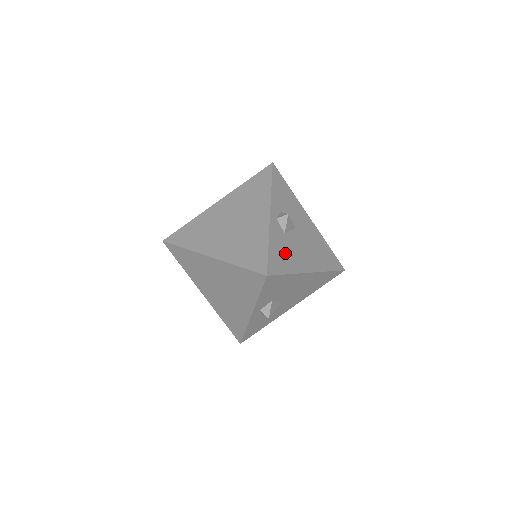
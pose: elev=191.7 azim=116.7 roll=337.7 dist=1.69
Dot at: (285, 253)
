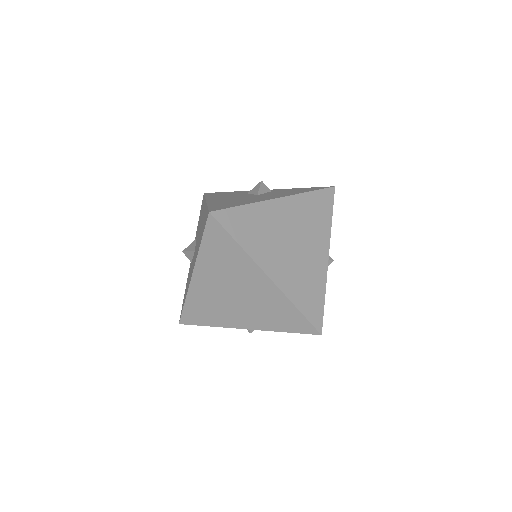
Dot at: occluded
